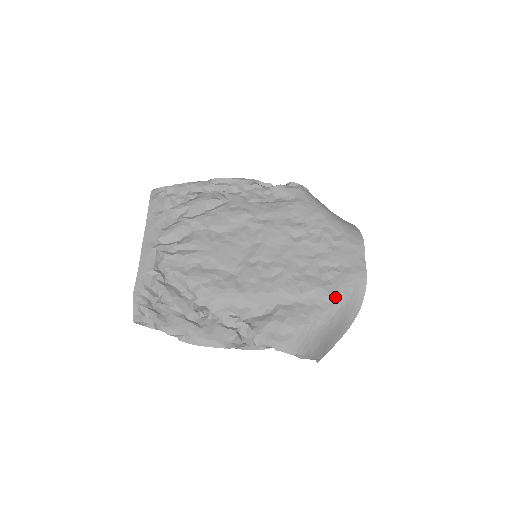
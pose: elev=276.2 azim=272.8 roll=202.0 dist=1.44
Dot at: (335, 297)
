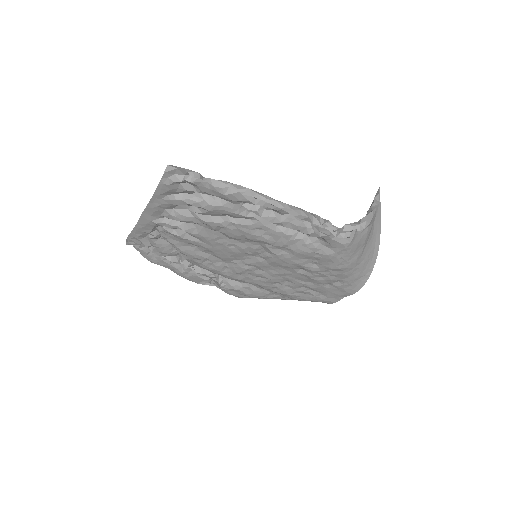
Dot at: occluded
